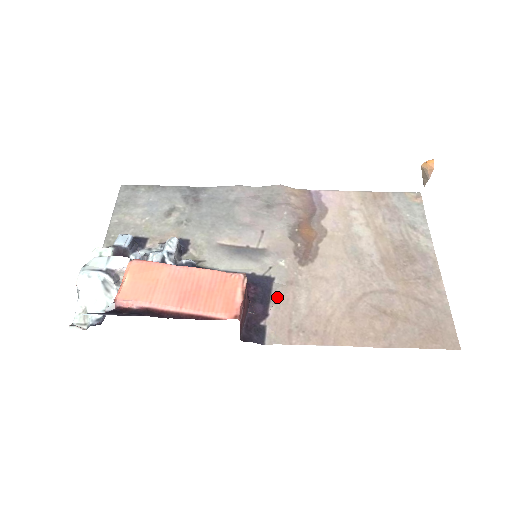
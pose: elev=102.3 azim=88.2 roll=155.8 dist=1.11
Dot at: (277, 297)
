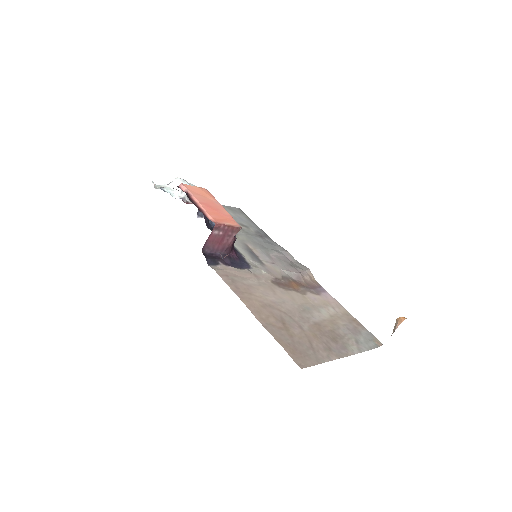
Dot at: (242, 270)
